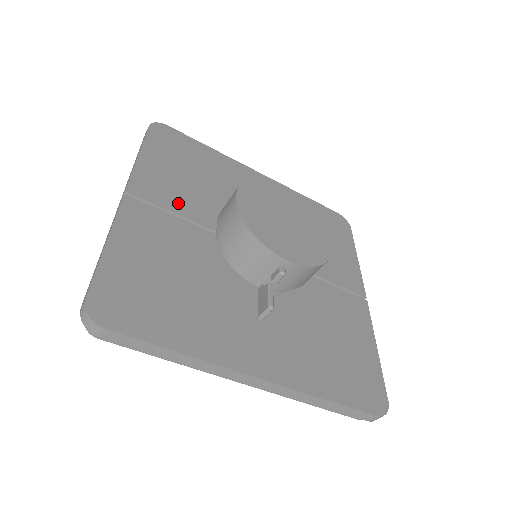
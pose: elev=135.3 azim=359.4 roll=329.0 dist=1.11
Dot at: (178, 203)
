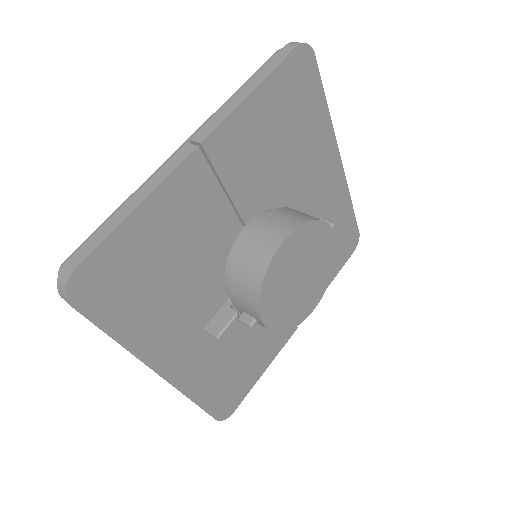
Dot at: (239, 177)
